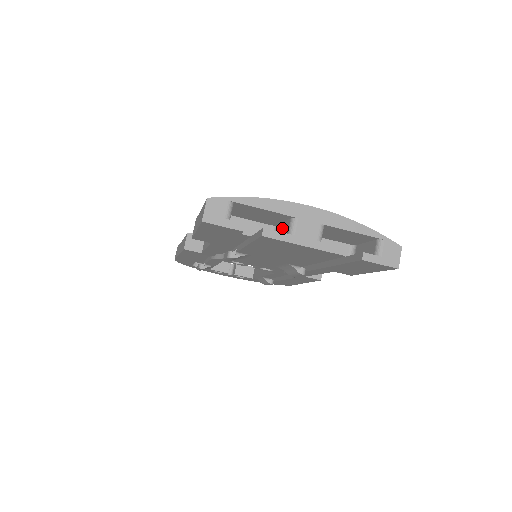
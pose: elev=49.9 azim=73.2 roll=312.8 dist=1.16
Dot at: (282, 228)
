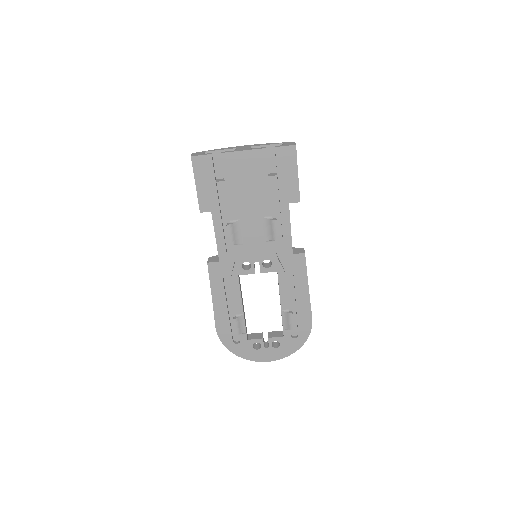
Dot at: occluded
